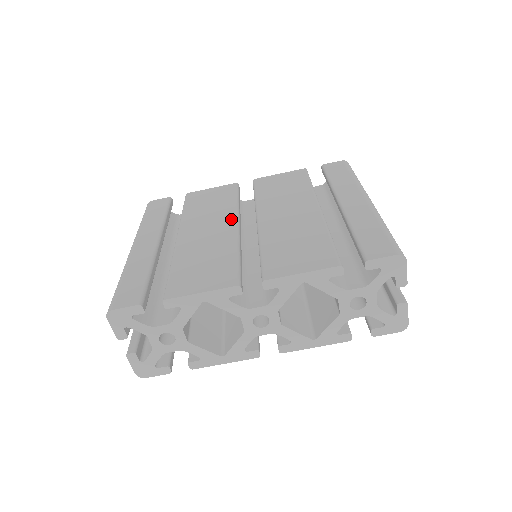
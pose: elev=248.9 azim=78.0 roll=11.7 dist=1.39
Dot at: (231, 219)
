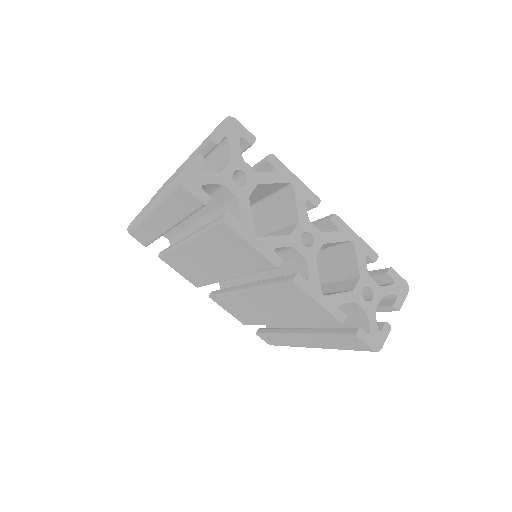
Dot at: occluded
